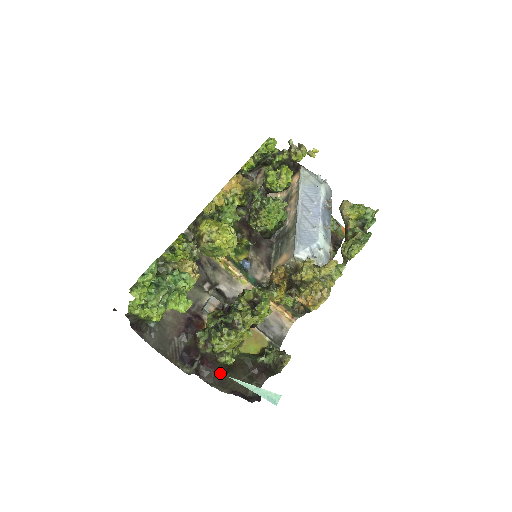
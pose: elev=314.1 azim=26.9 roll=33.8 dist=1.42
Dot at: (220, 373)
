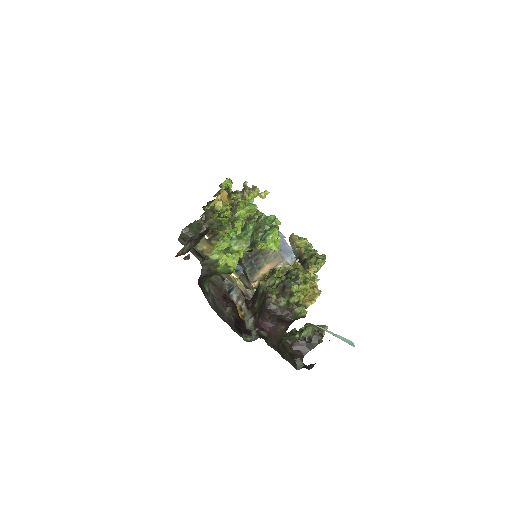
Dot at: (278, 340)
